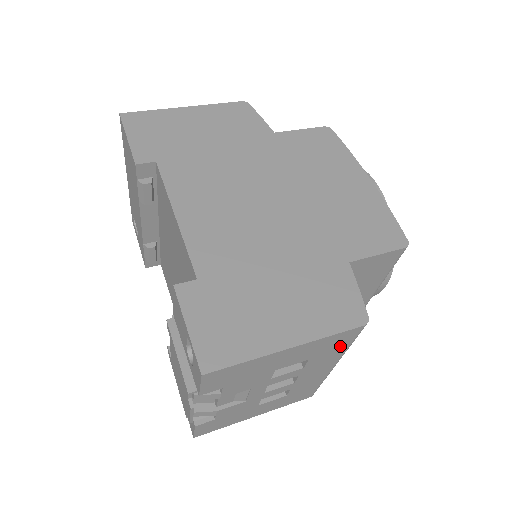
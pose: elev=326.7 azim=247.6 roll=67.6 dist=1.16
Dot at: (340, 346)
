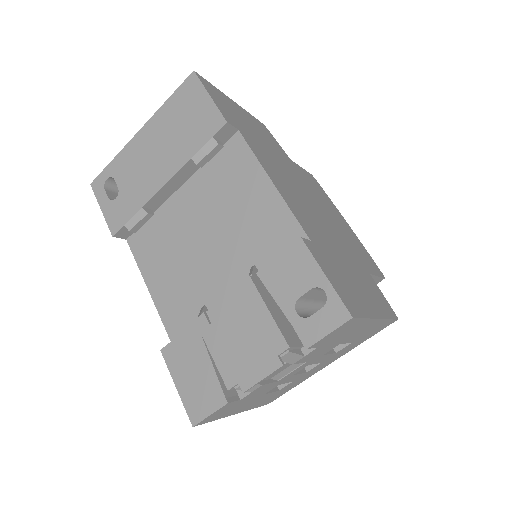
Dot at: (367, 337)
